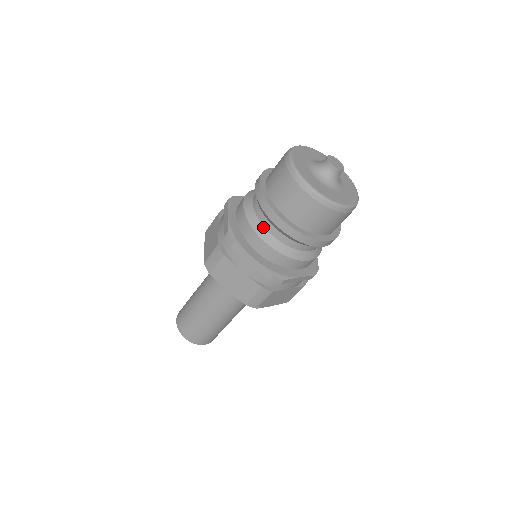
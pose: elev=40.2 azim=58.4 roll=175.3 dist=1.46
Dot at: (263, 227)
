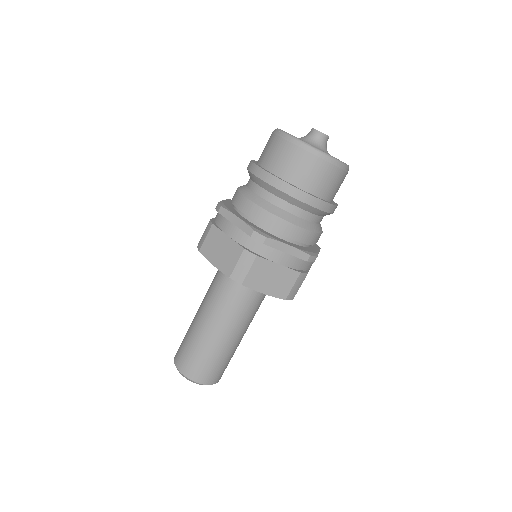
Dot at: (285, 212)
